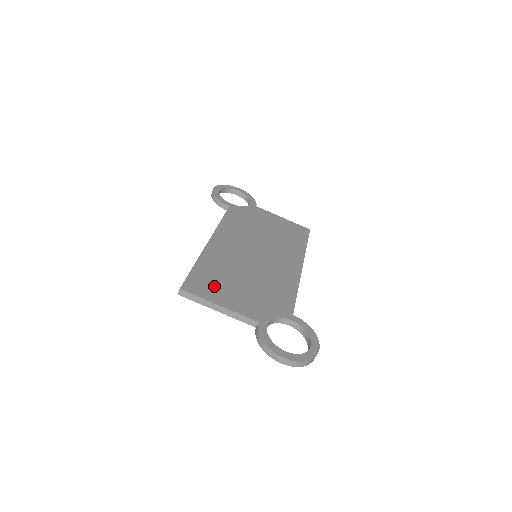
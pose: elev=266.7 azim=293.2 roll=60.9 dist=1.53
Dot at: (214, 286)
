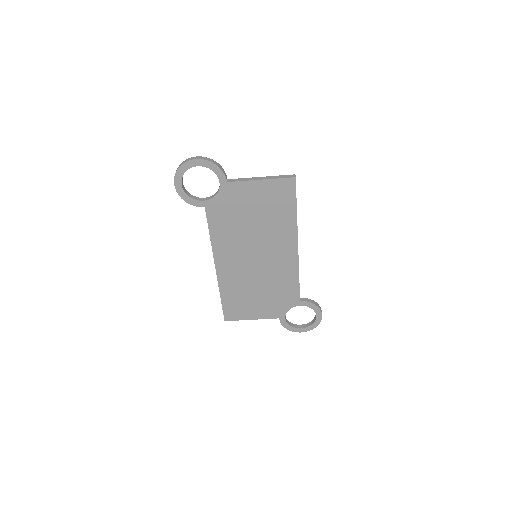
Dot at: (242, 308)
